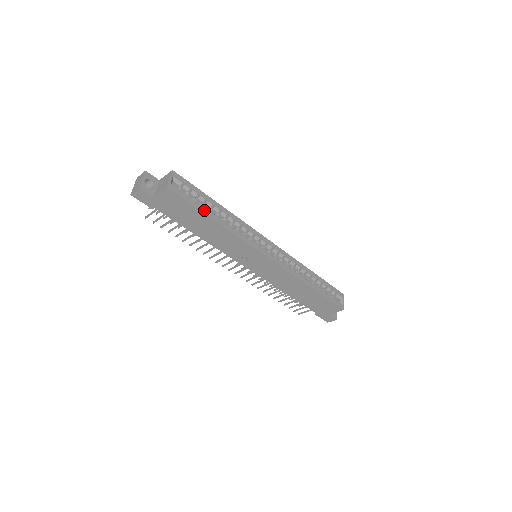
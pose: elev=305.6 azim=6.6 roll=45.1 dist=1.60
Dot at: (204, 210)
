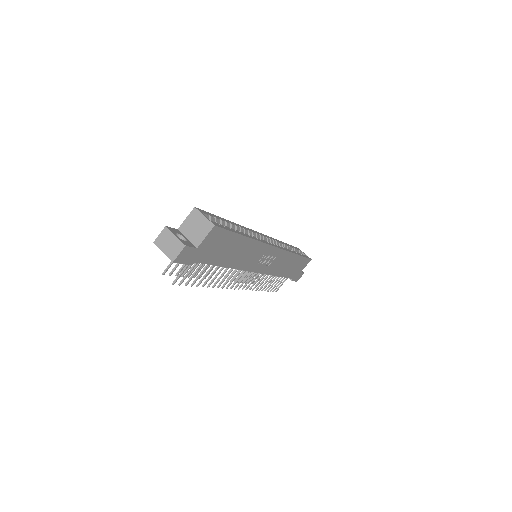
Dot at: (236, 232)
